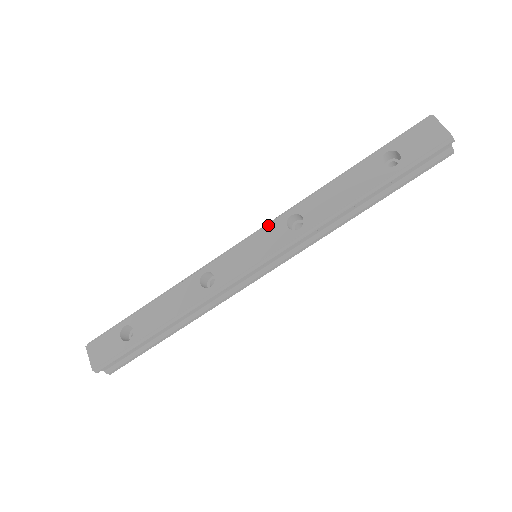
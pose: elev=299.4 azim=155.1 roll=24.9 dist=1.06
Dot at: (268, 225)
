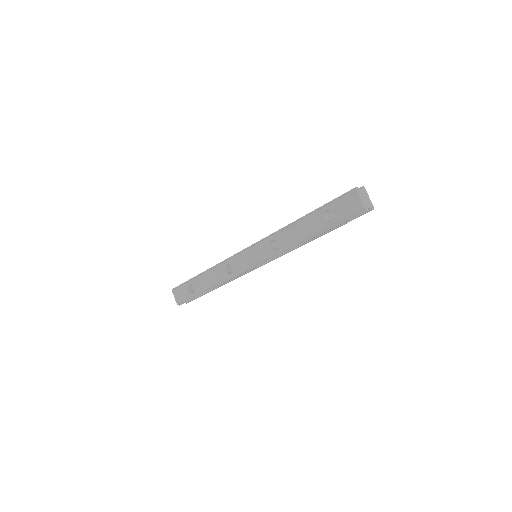
Dot at: (259, 243)
